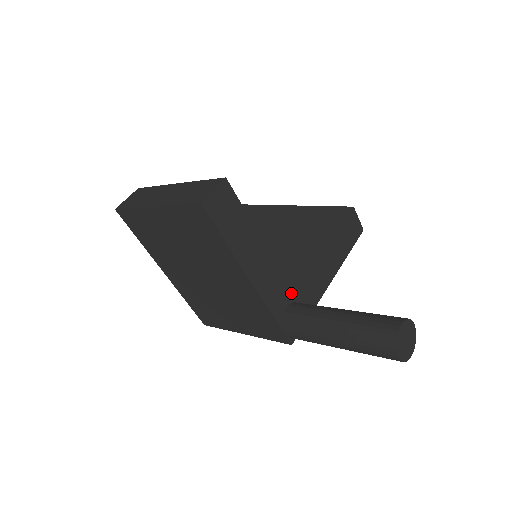
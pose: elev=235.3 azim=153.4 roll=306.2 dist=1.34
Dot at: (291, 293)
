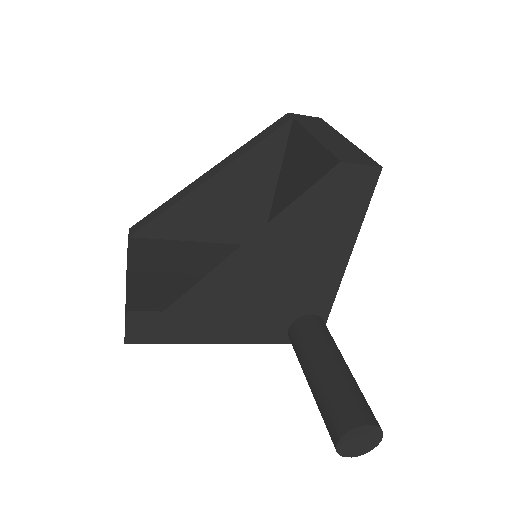
Dot at: (287, 316)
